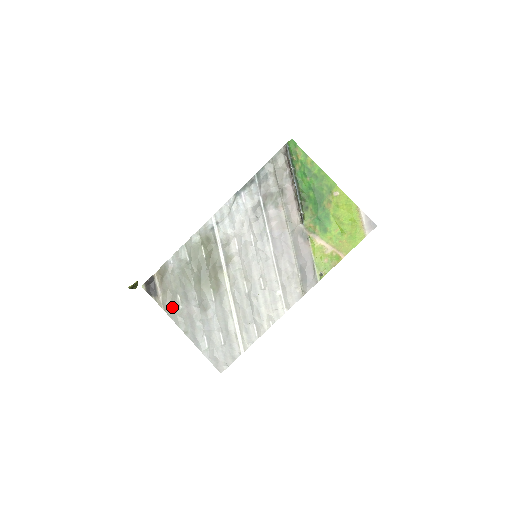
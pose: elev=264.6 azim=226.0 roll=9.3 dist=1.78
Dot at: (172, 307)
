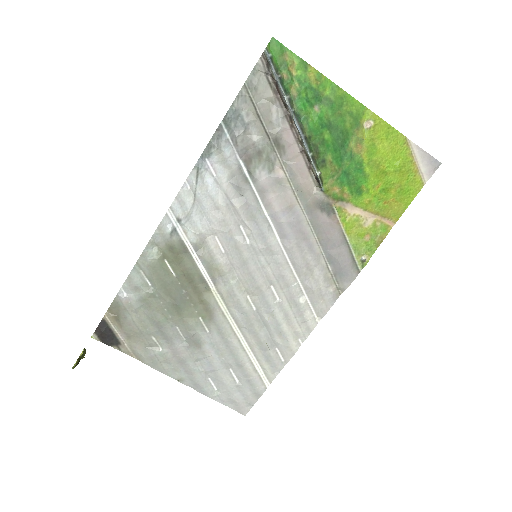
Dot at: (148, 354)
